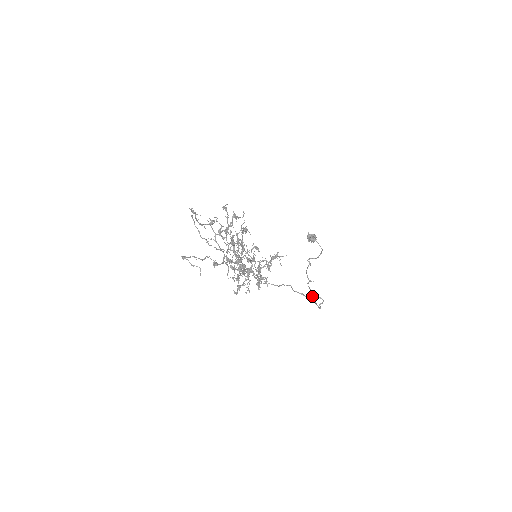
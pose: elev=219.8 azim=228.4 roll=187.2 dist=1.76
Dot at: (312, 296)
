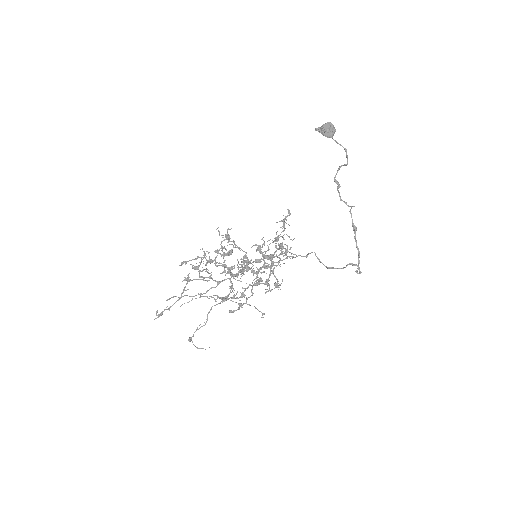
Dot at: (355, 241)
